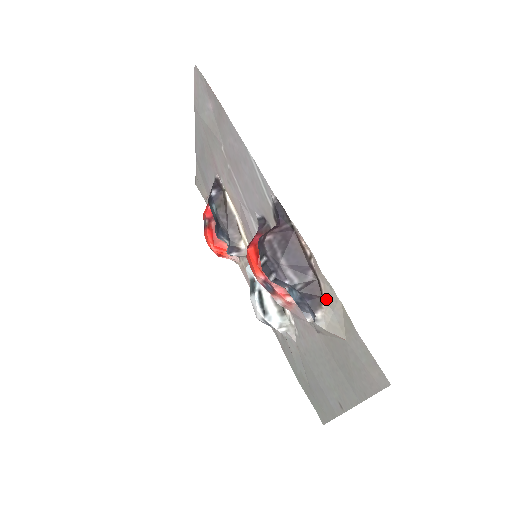
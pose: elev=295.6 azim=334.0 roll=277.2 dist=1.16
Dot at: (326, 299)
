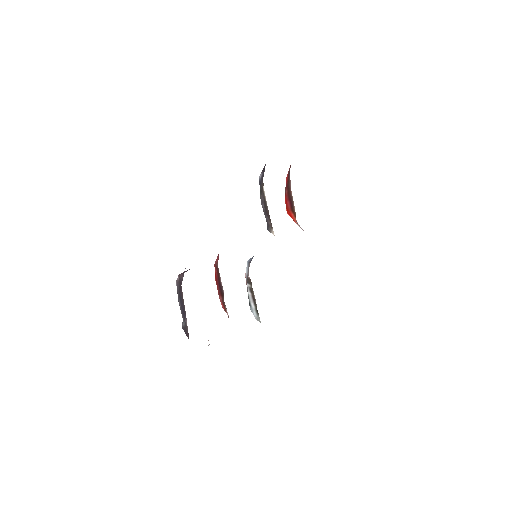
Dot at: occluded
